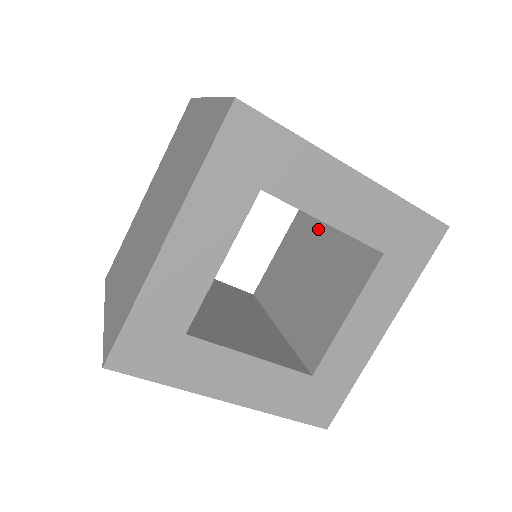
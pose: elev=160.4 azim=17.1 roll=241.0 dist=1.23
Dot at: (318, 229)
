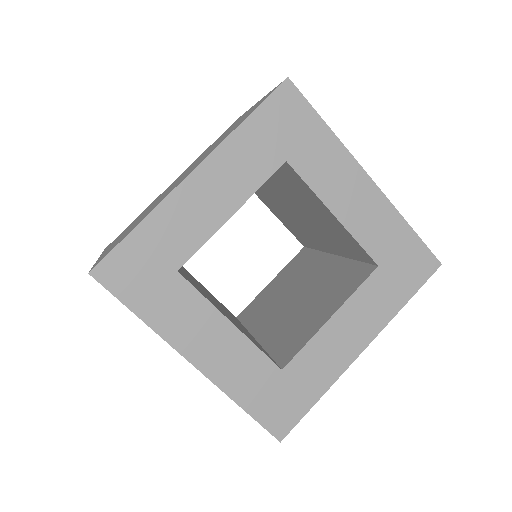
Dot at: (317, 259)
